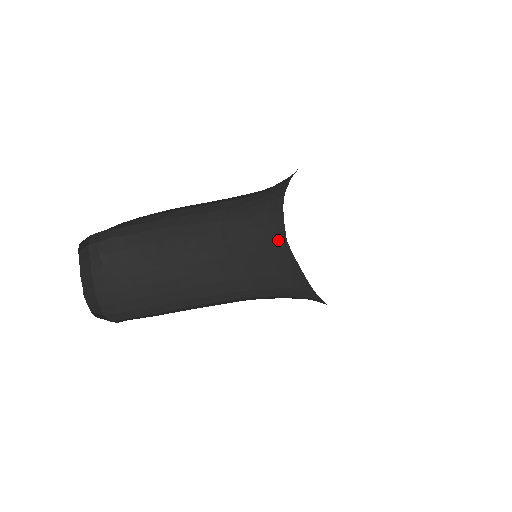
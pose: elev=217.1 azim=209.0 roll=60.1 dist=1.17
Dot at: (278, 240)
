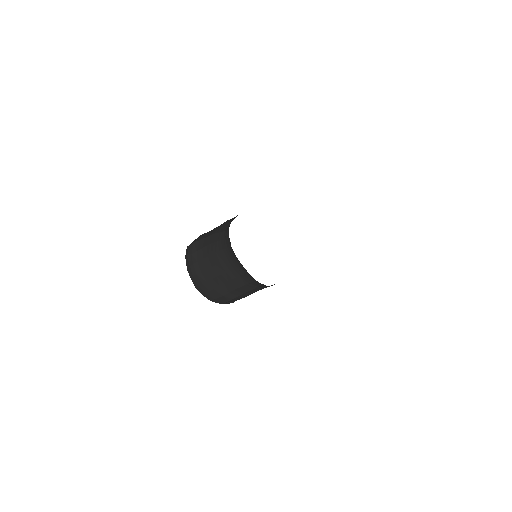
Dot at: occluded
